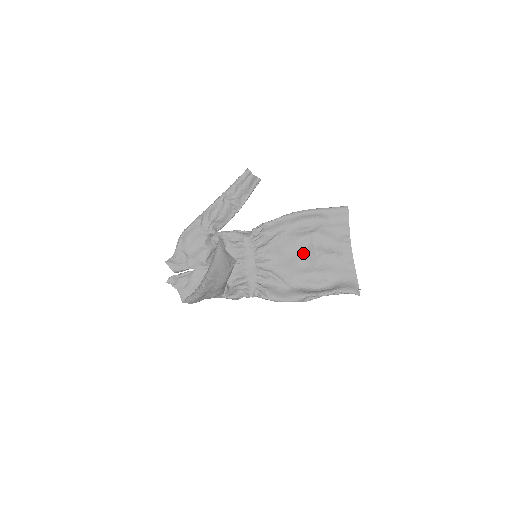
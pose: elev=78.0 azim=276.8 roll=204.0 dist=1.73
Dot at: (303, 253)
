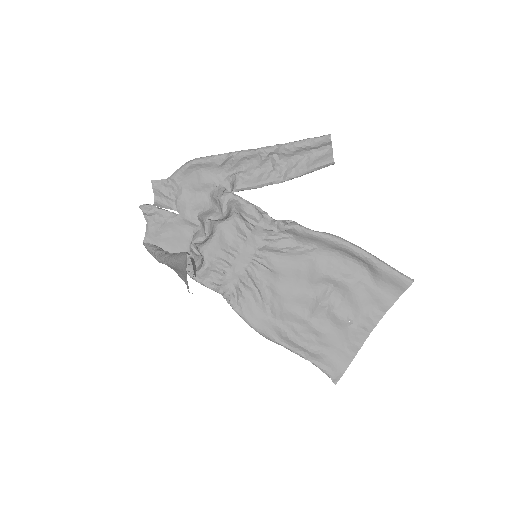
Dot at: (314, 291)
